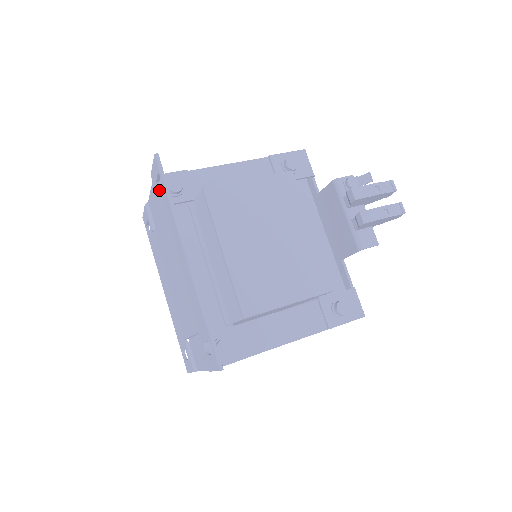
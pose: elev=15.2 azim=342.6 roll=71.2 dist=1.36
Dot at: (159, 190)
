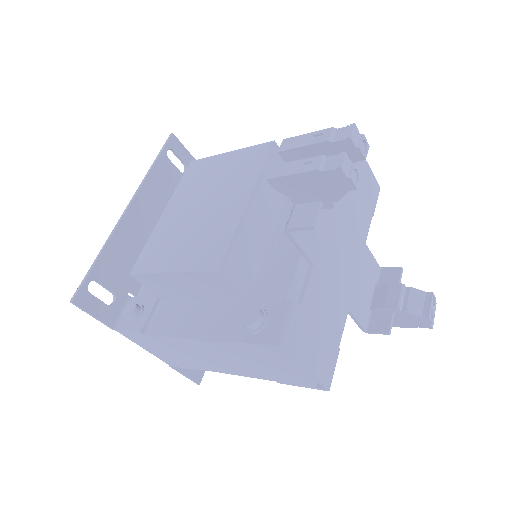
Dot at: occluded
